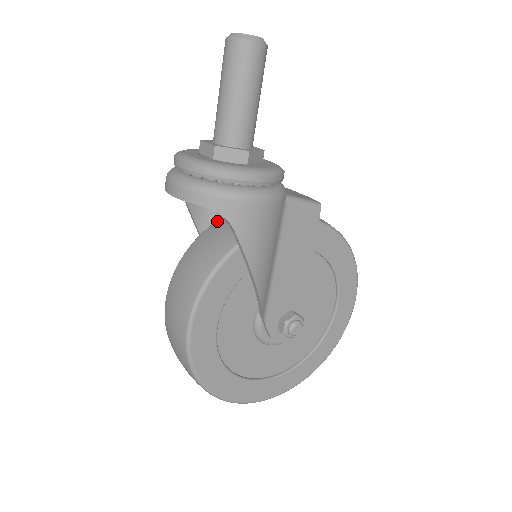
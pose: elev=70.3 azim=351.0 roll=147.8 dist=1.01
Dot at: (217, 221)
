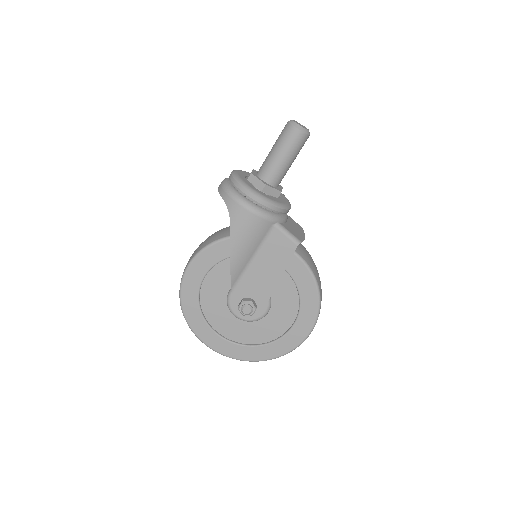
Dot at: occluded
